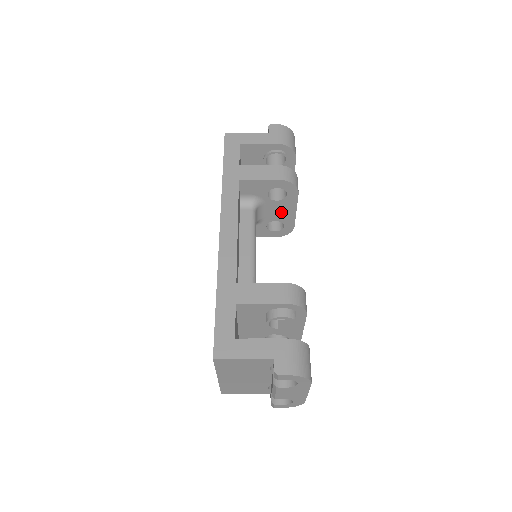
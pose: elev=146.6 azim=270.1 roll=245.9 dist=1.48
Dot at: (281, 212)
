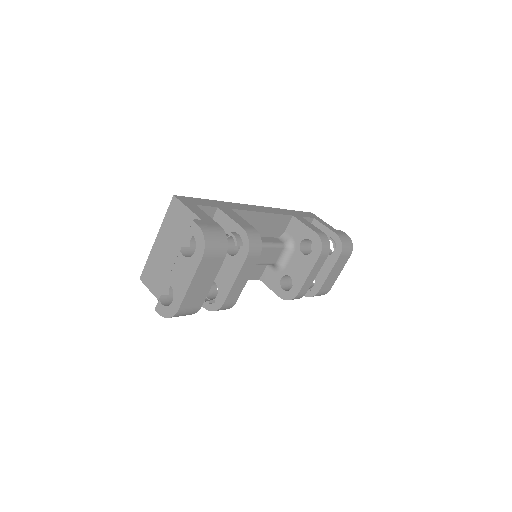
Dot at: (299, 269)
